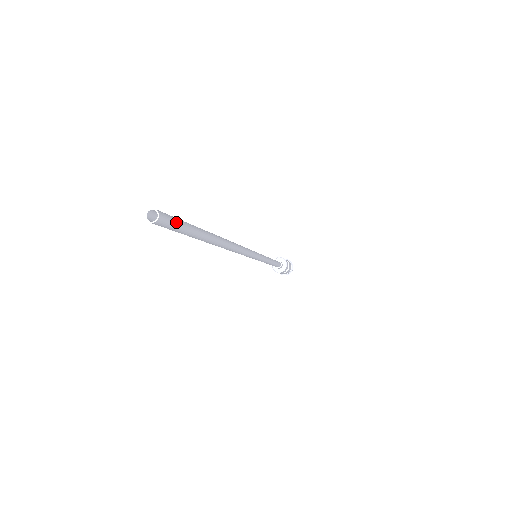
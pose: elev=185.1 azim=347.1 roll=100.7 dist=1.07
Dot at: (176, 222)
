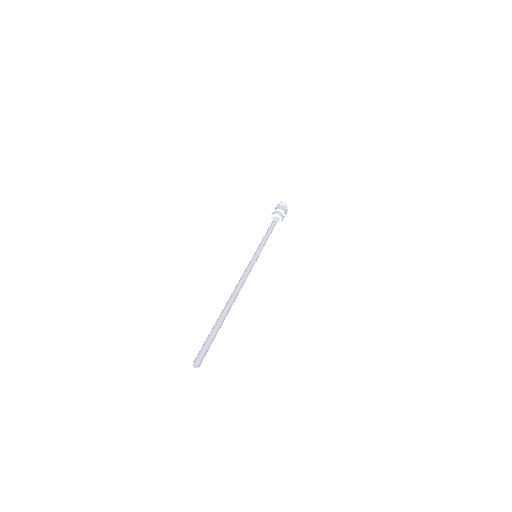
Dot at: (206, 349)
